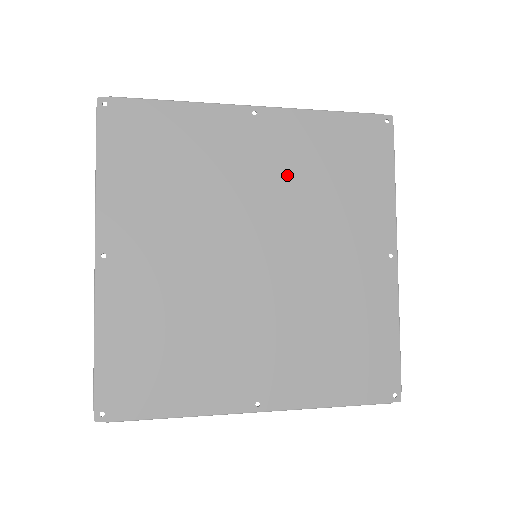
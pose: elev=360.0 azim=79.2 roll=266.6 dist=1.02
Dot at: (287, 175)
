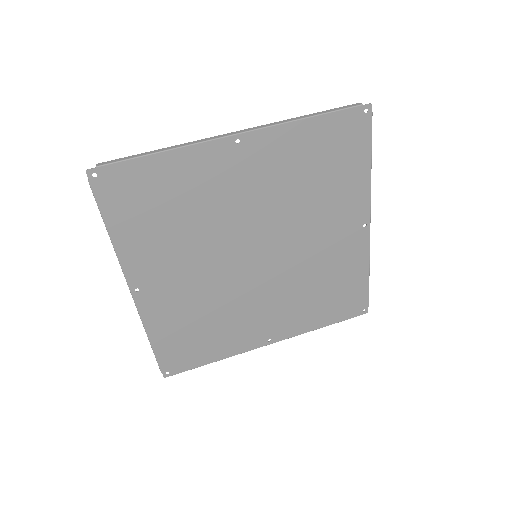
Dot at: (275, 188)
